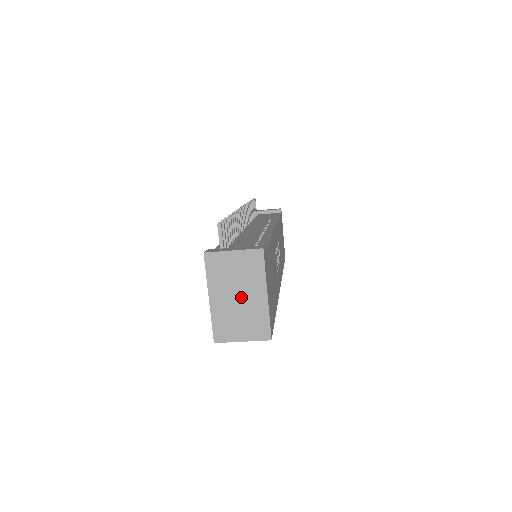
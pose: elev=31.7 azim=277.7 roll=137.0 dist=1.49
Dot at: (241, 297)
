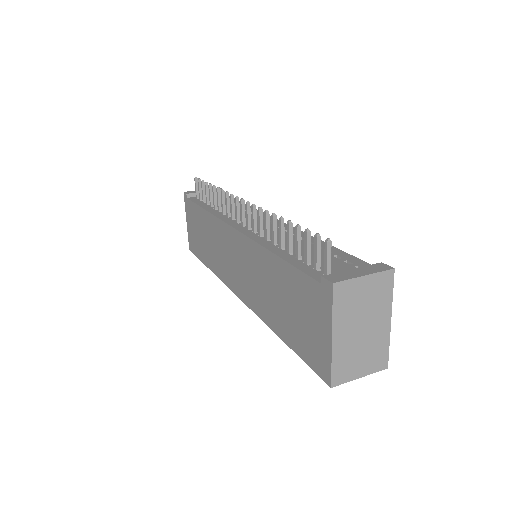
Dot at: (365, 328)
